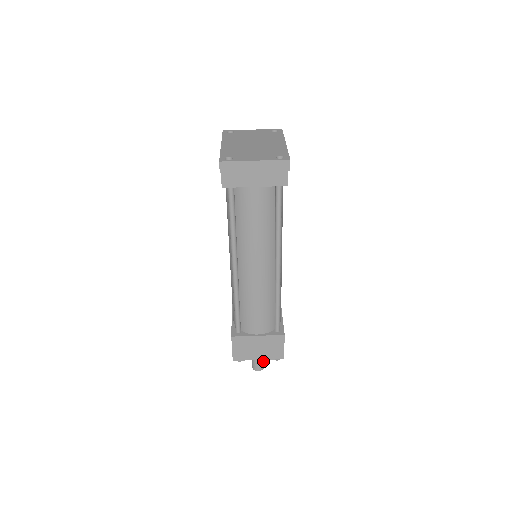
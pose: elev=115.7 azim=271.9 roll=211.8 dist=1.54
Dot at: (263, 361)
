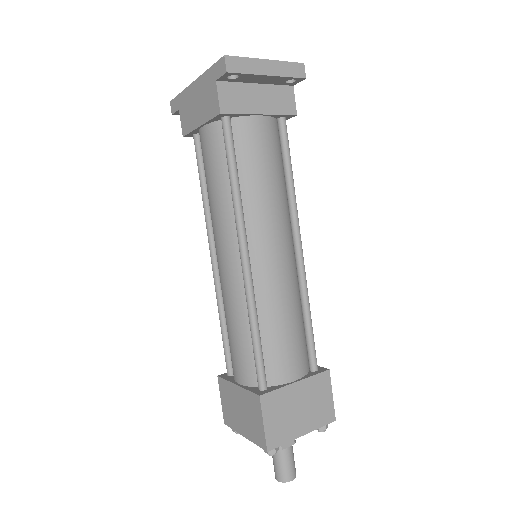
Dot at: (293, 458)
